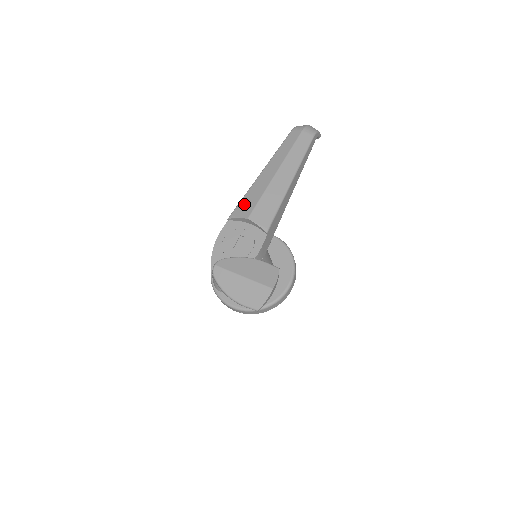
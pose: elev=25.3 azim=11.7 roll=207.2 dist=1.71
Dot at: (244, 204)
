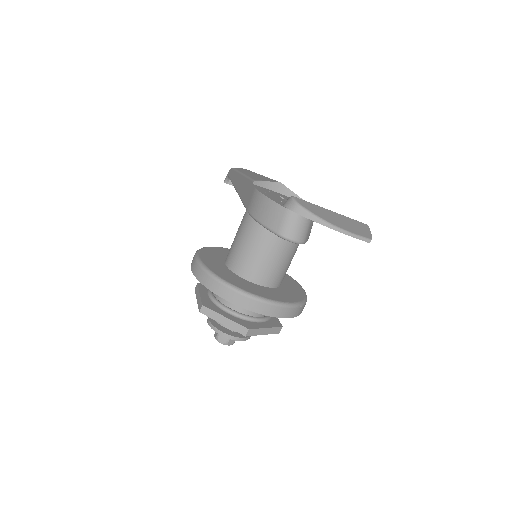
Dot at: (259, 178)
